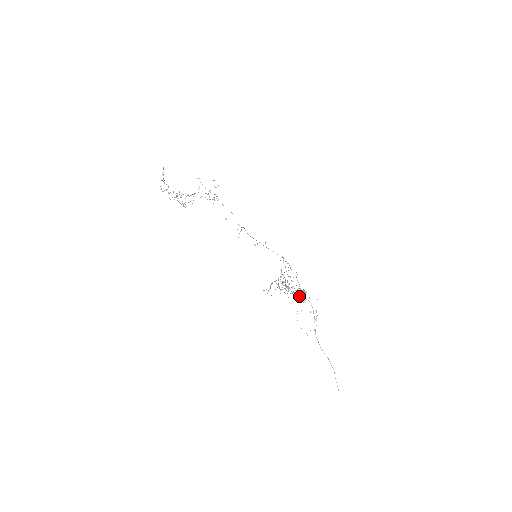
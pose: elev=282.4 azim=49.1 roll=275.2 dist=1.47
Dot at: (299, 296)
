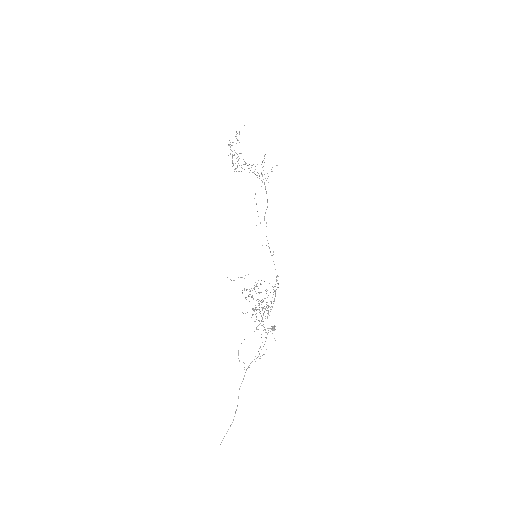
Dot at: occluded
